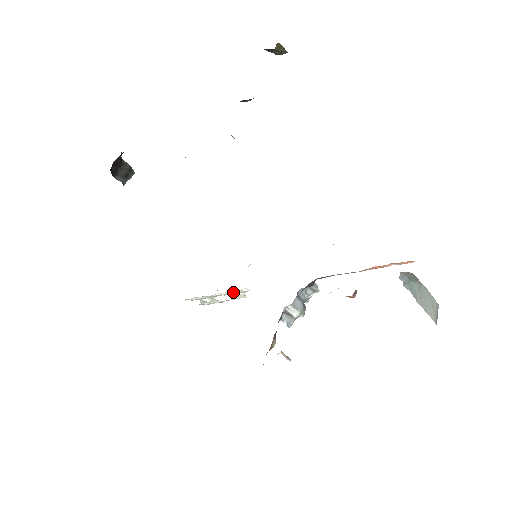
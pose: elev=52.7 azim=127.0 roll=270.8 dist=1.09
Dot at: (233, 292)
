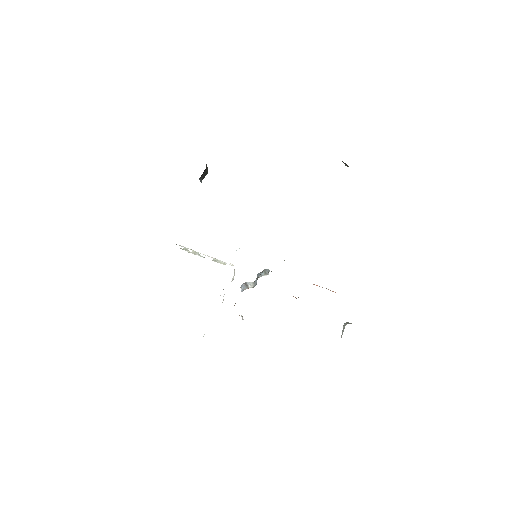
Dot at: (219, 260)
